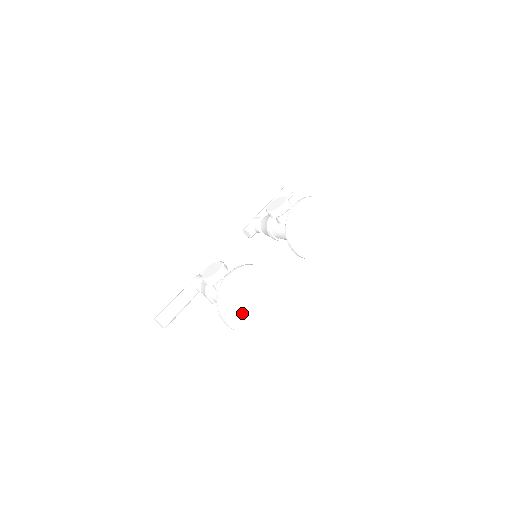
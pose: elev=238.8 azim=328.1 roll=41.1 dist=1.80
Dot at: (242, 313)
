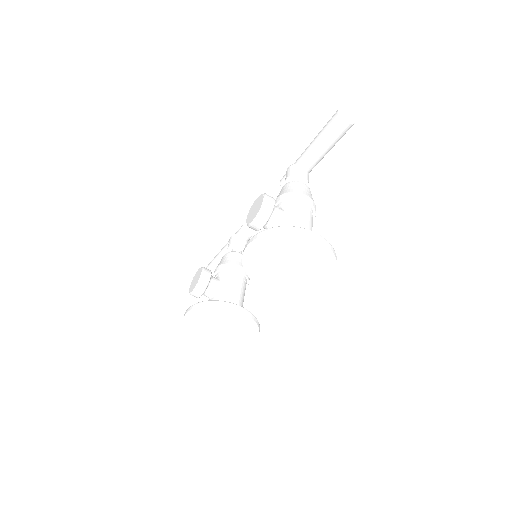
Dot at: (219, 337)
